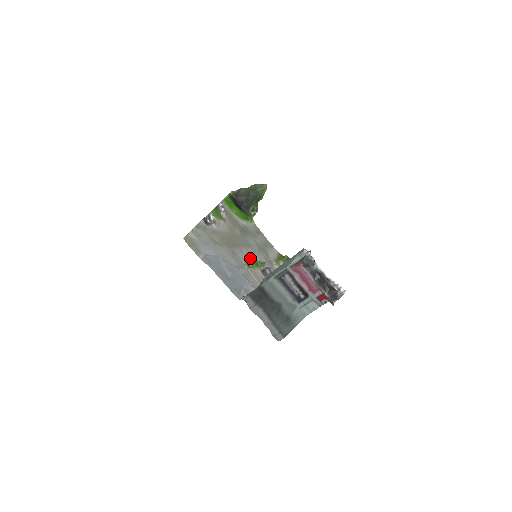
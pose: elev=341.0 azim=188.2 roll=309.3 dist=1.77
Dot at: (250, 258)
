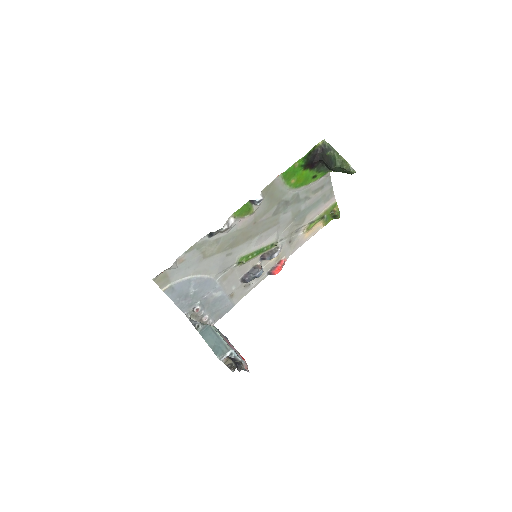
Dot at: (256, 247)
